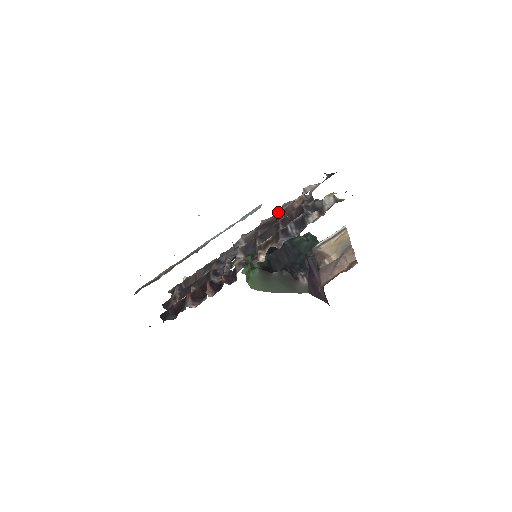
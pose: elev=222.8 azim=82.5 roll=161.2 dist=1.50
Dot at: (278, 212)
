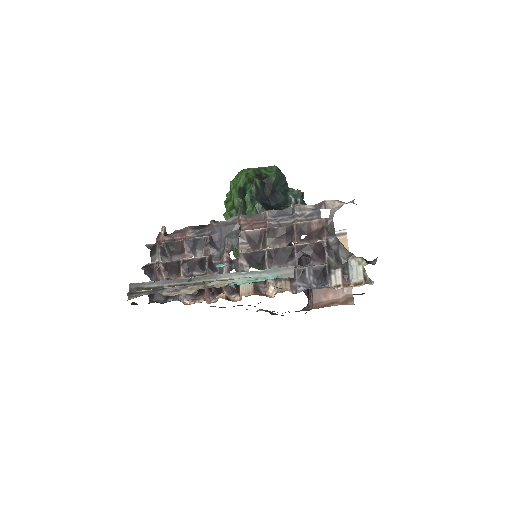
Dot at: (292, 225)
